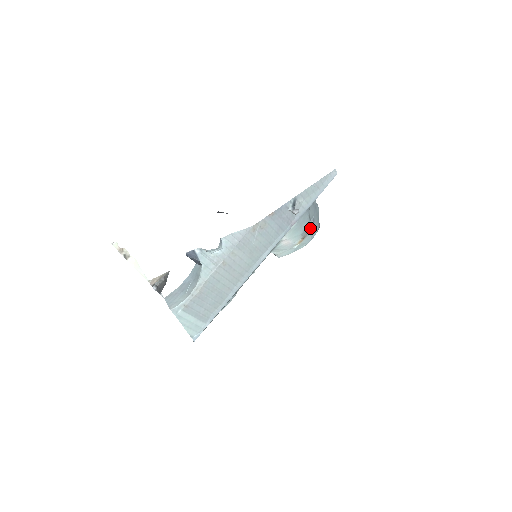
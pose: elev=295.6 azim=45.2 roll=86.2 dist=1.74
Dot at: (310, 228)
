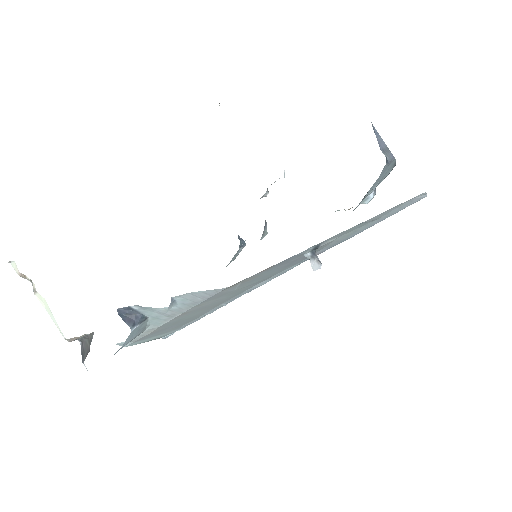
Dot at: (366, 202)
